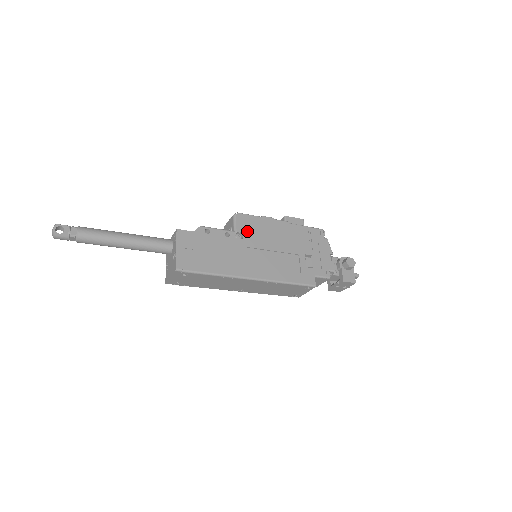
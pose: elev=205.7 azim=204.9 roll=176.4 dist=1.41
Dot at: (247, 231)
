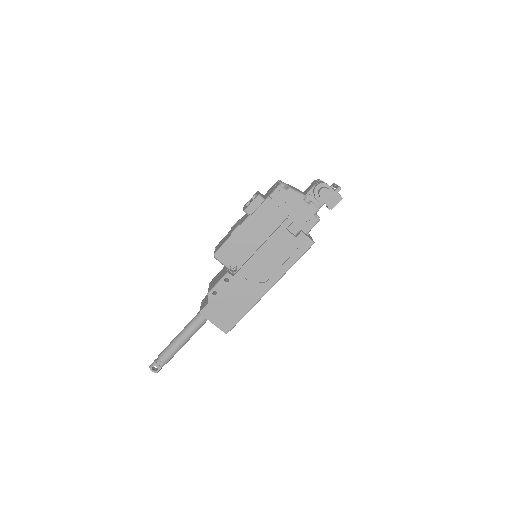
Dot at: (234, 259)
